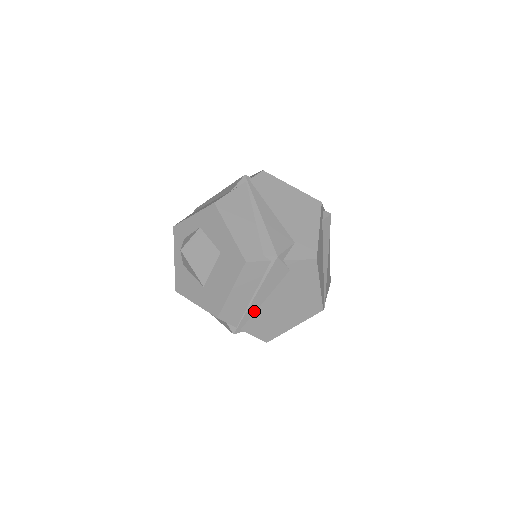
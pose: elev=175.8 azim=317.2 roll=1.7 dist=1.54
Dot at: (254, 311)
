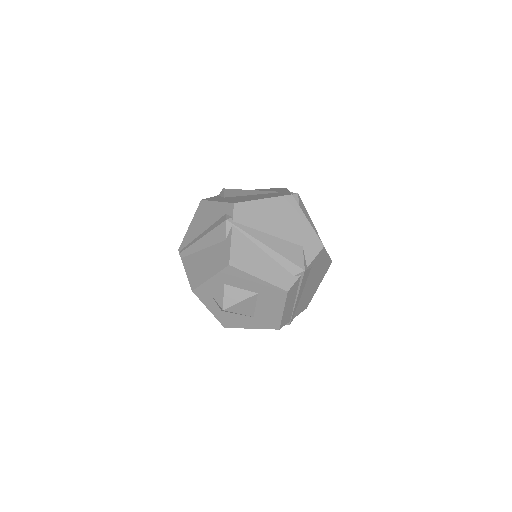
Dot at: (297, 304)
